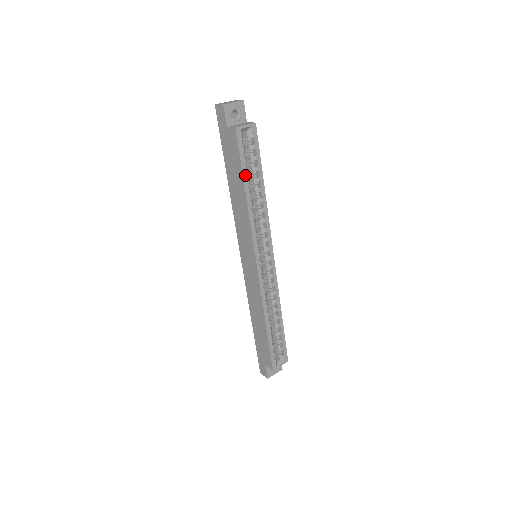
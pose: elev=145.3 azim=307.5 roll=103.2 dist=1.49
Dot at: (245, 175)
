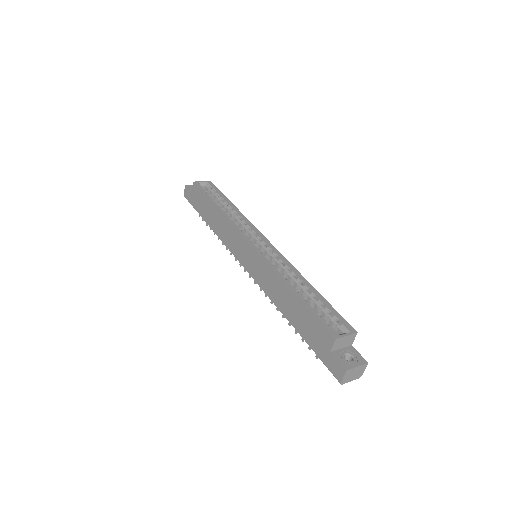
Dot at: (211, 199)
